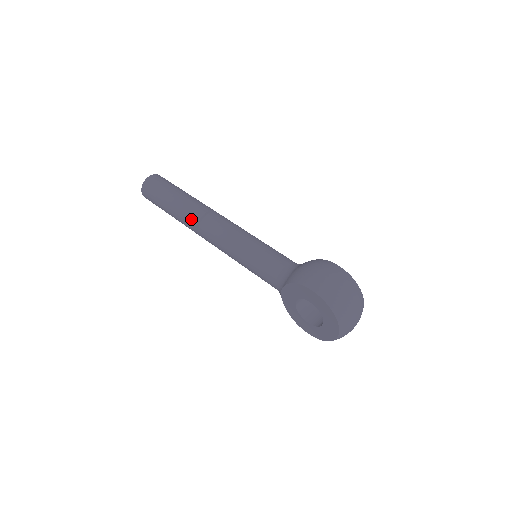
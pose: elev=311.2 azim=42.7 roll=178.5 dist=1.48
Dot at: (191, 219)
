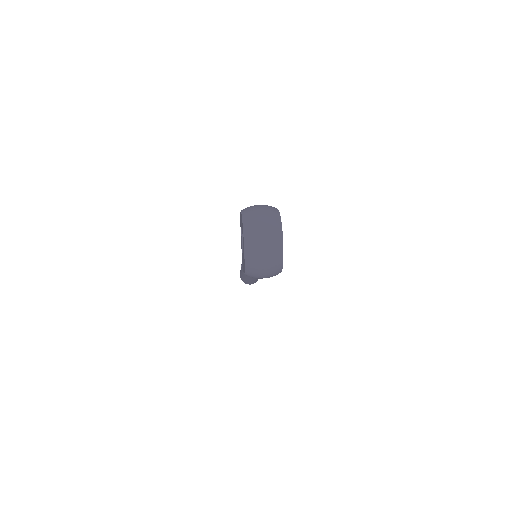
Dot at: occluded
